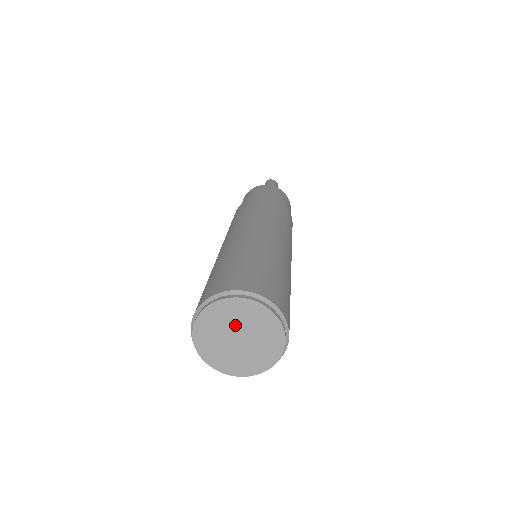
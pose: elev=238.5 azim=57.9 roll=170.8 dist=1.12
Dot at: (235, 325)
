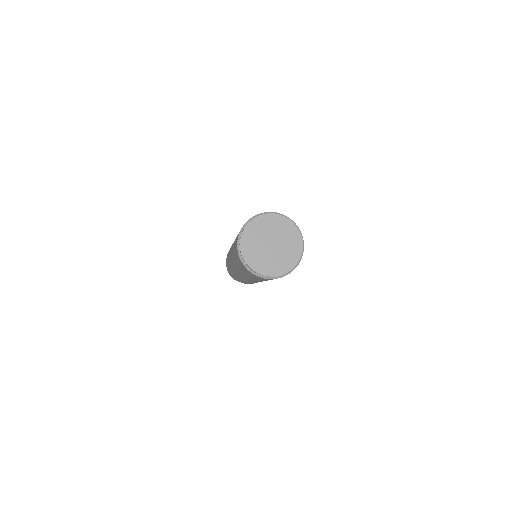
Dot at: (276, 235)
